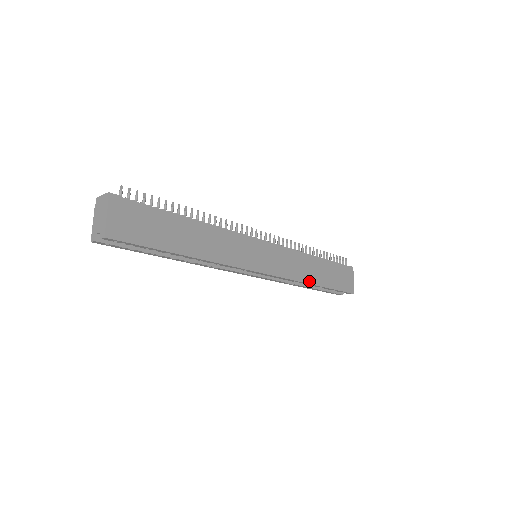
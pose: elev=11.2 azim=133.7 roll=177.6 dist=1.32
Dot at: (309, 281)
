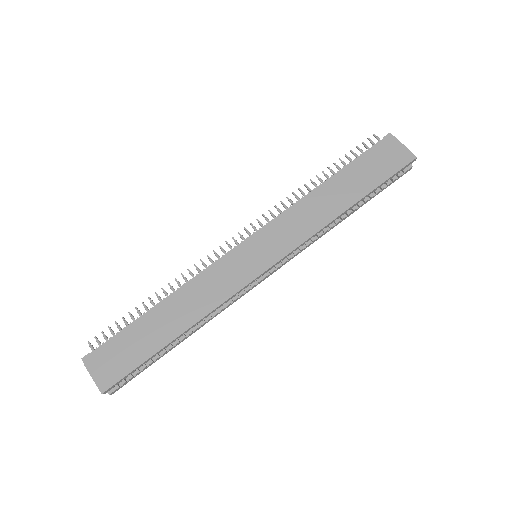
Dot at: (335, 215)
